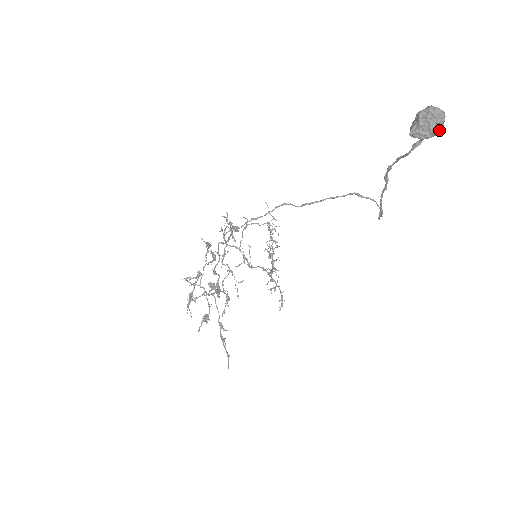
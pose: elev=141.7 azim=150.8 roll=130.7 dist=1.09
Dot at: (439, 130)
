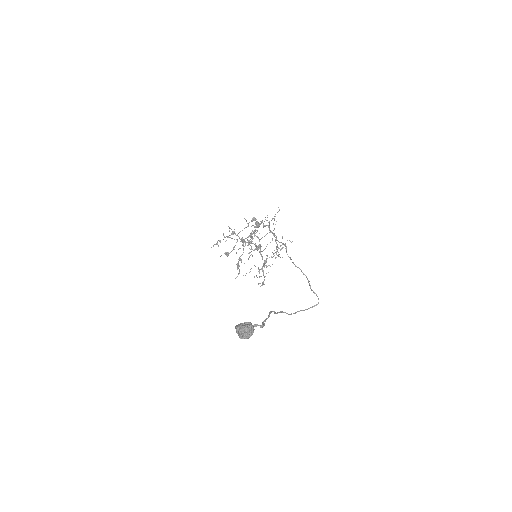
Dot at: occluded
